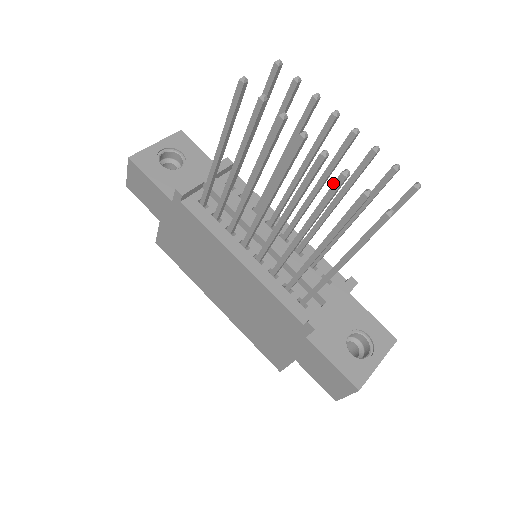
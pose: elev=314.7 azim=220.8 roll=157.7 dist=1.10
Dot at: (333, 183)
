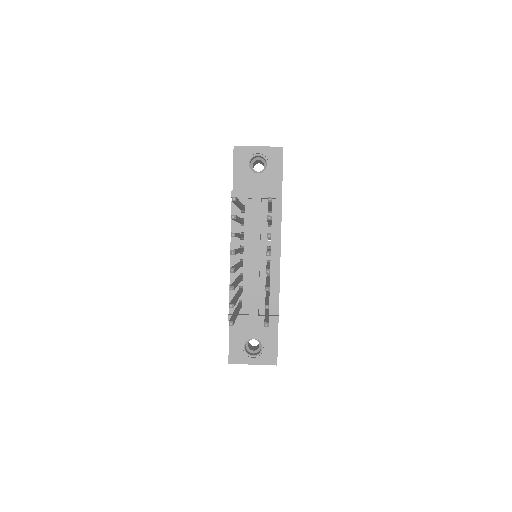
Dot at: (231, 284)
